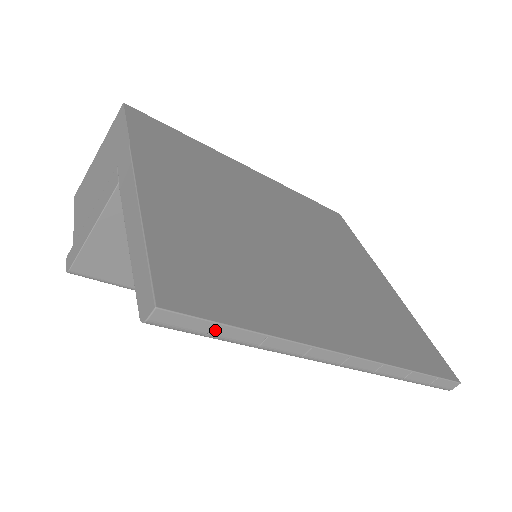
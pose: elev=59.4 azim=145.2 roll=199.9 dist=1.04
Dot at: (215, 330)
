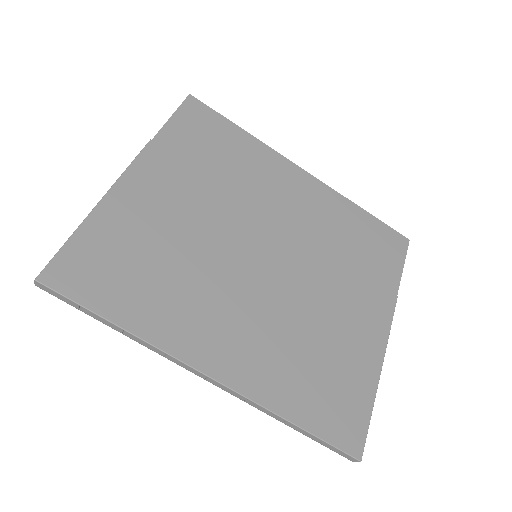
Dot at: (82, 309)
